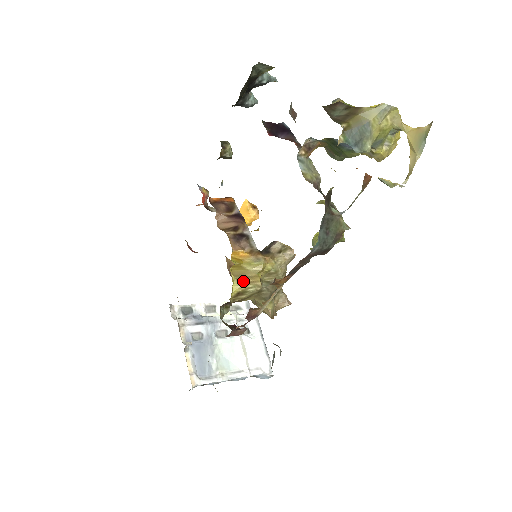
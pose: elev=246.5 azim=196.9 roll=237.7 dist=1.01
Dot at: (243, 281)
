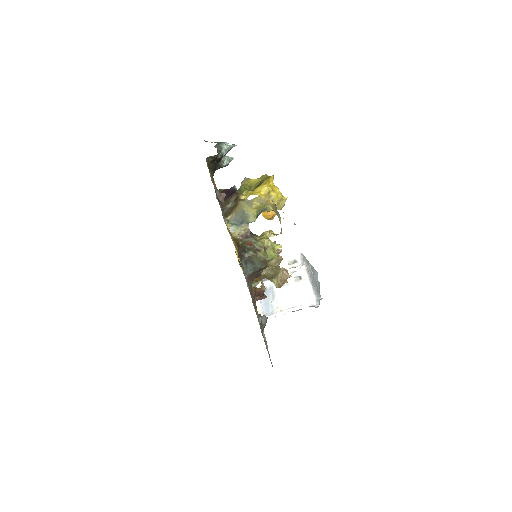
Dot at: occluded
